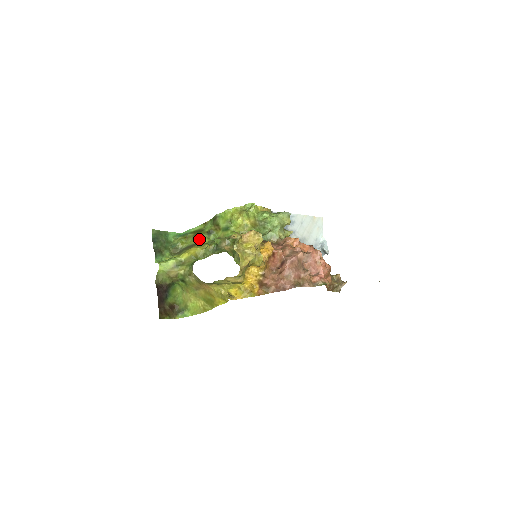
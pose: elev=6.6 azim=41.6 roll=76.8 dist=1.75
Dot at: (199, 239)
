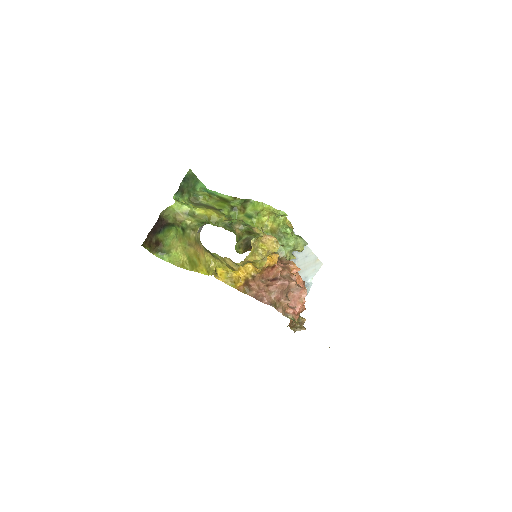
Dot at: (221, 207)
